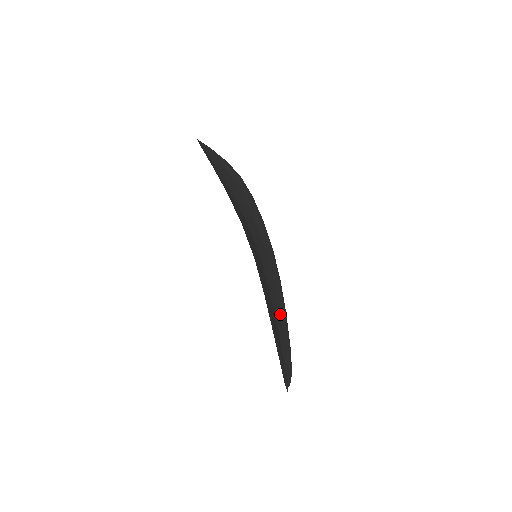
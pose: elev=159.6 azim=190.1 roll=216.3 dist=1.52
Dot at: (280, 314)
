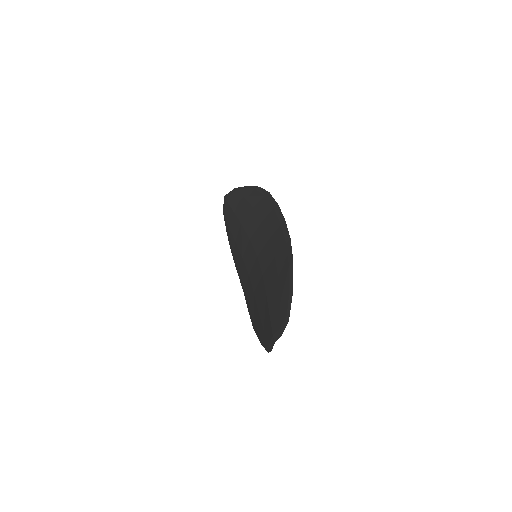
Dot at: occluded
